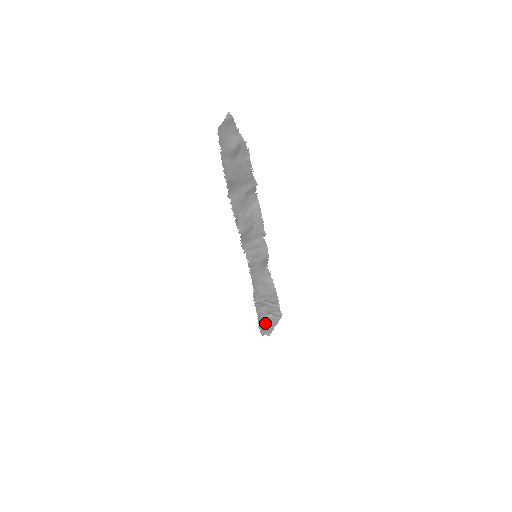
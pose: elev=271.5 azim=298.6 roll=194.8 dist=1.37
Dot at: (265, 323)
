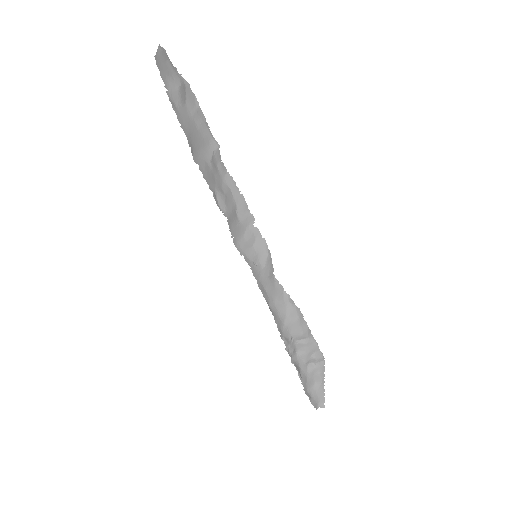
Dot at: (310, 385)
